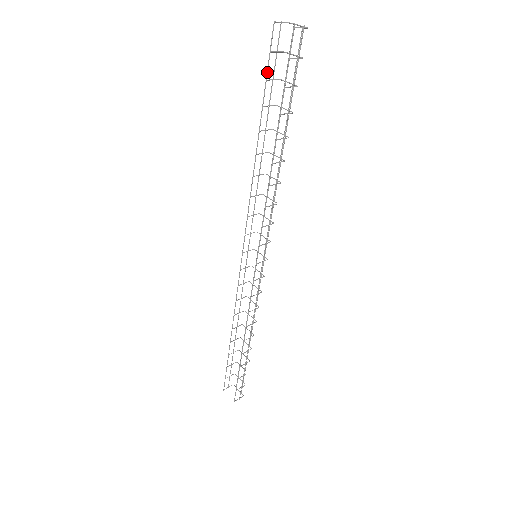
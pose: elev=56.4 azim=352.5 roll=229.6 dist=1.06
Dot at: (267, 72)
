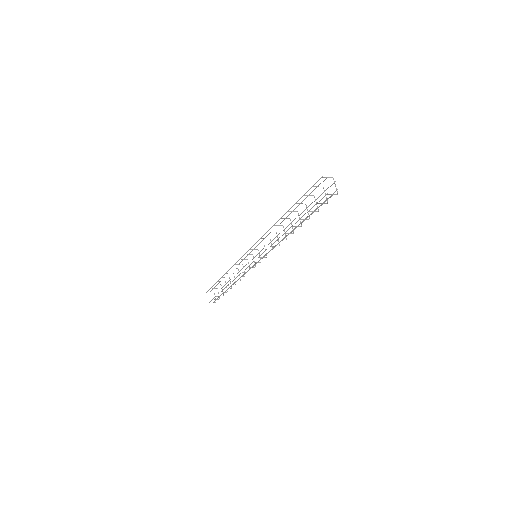
Dot at: occluded
